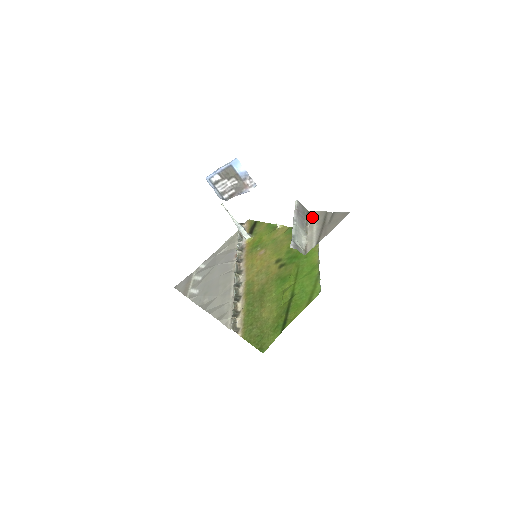
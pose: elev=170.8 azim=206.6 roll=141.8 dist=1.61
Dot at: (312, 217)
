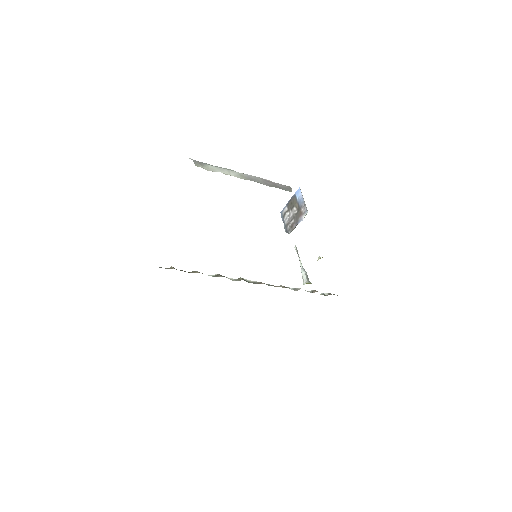
Dot at: occluded
